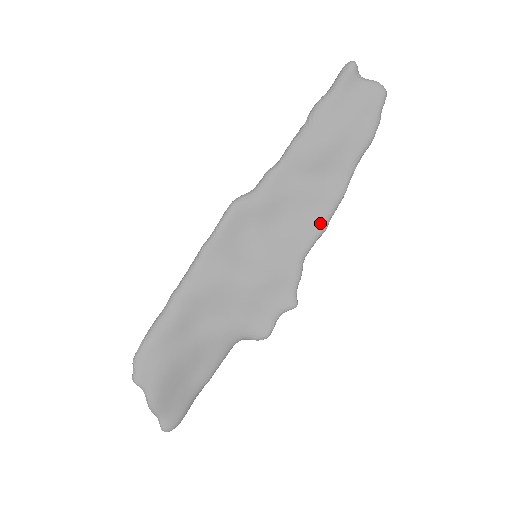
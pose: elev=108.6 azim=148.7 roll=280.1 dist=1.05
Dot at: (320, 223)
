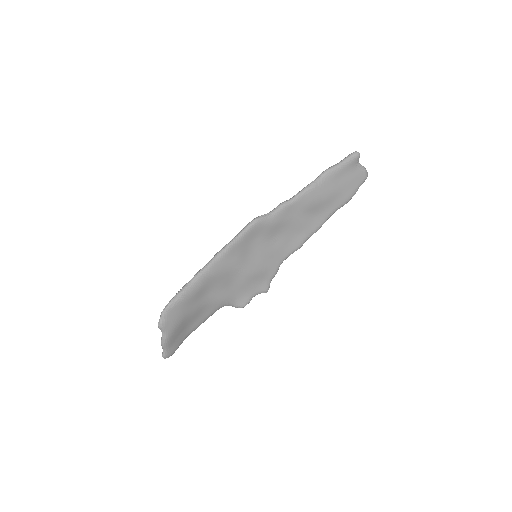
Dot at: (299, 243)
